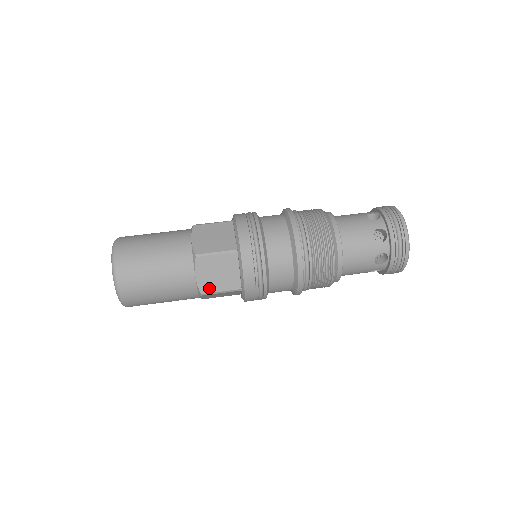
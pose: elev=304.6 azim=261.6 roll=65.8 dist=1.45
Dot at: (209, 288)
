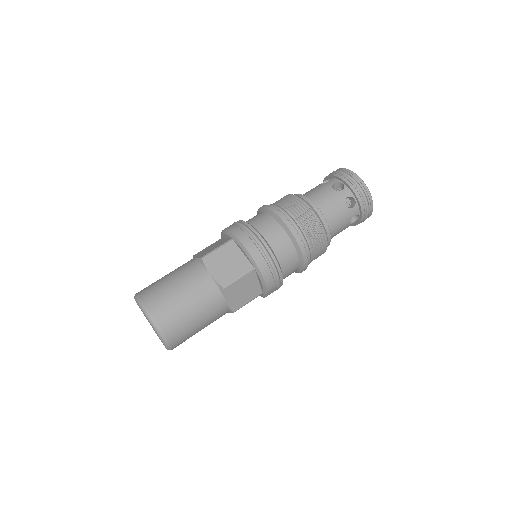
Dot at: (239, 305)
